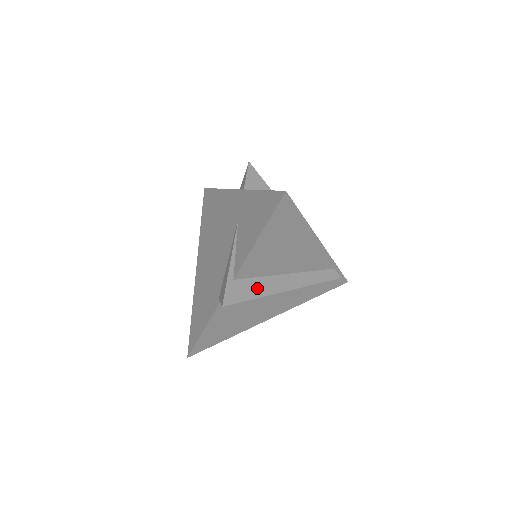
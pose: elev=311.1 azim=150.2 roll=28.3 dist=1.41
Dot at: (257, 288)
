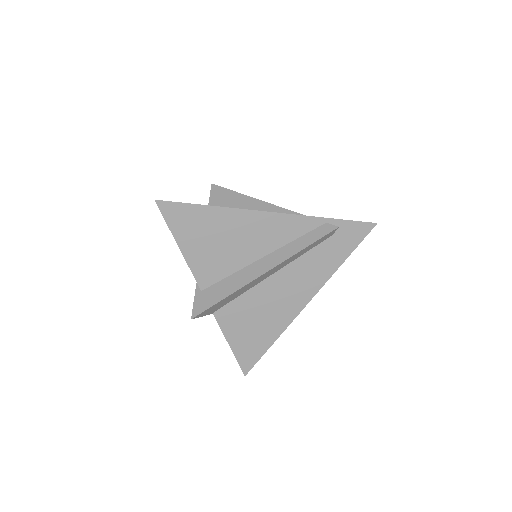
Dot at: (227, 287)
